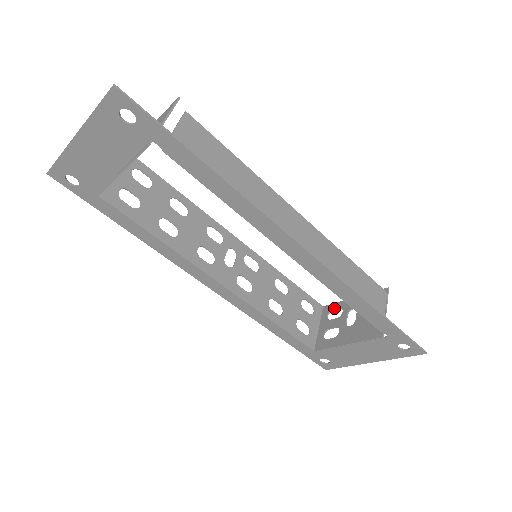
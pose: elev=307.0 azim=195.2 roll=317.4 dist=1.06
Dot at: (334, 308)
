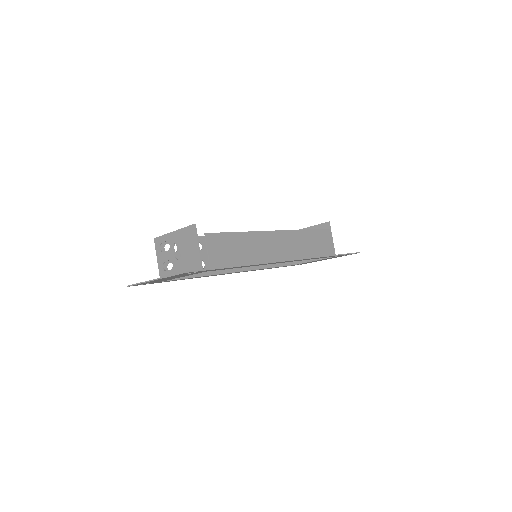
Dot at: occluded
